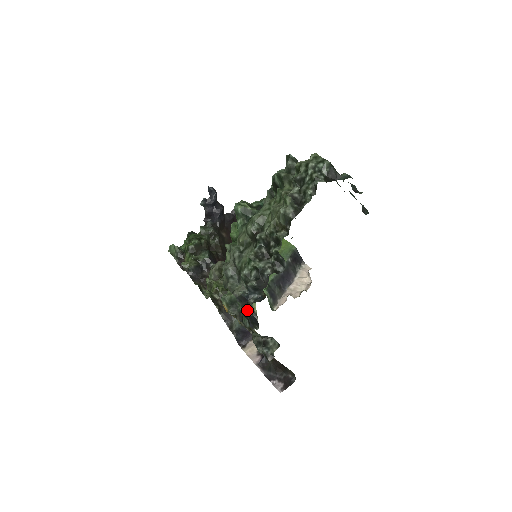
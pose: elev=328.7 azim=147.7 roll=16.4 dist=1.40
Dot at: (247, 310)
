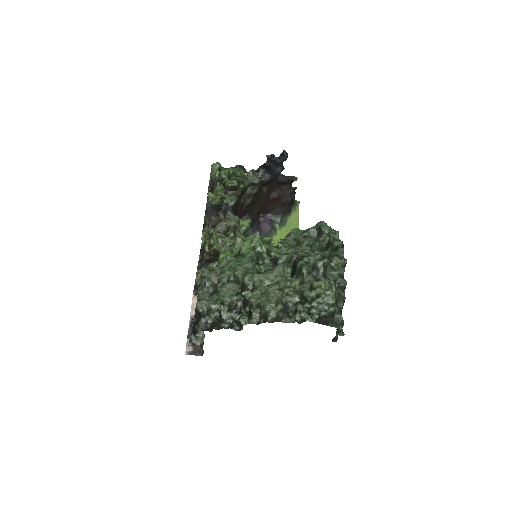
Dot at: (196, 321)
